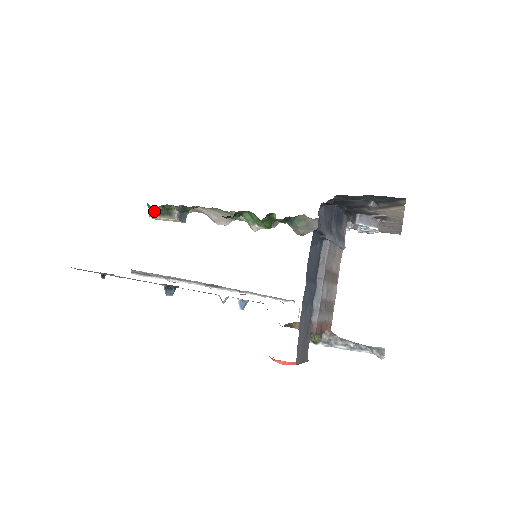
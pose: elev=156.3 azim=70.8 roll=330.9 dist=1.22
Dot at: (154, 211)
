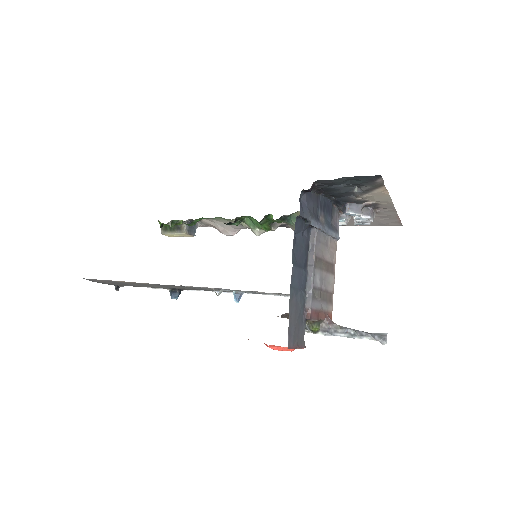
Dot at: (165, 228)
